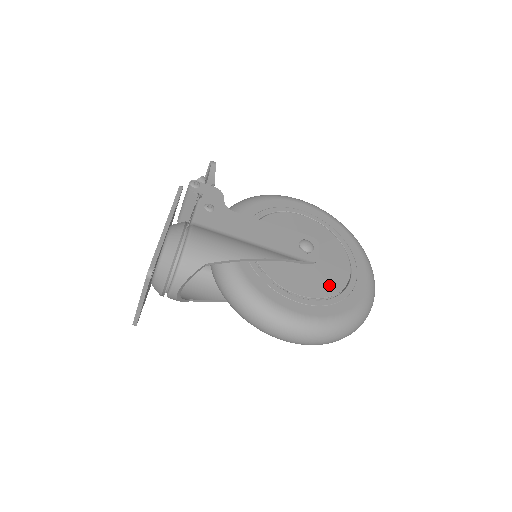
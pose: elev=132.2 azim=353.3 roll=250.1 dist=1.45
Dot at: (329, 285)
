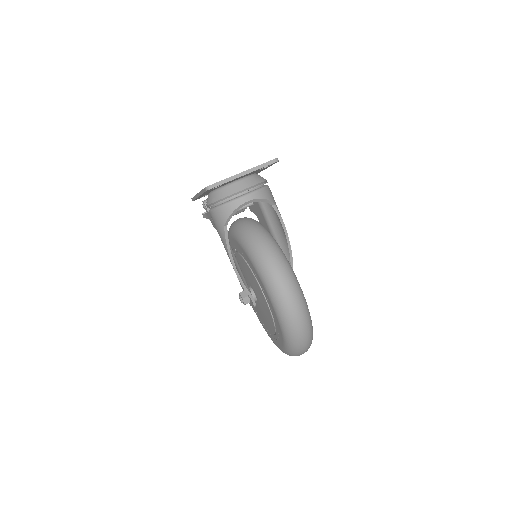
Dot at: occluded
